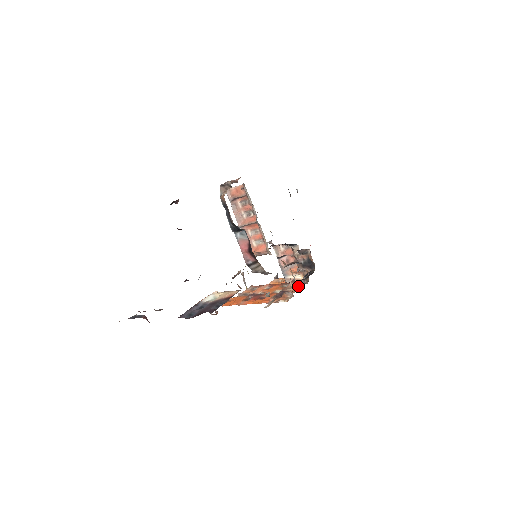
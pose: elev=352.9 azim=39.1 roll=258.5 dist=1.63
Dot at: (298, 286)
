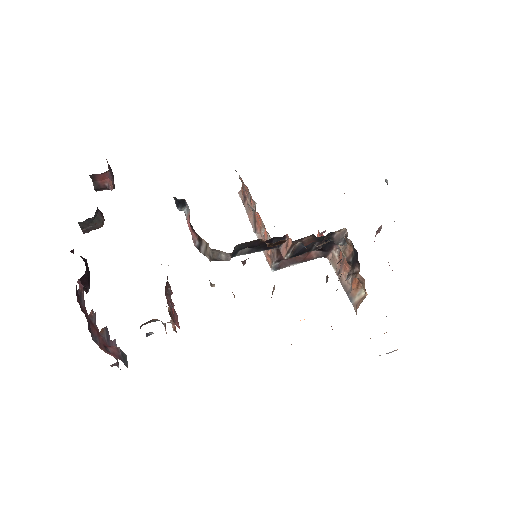
Dot at: occluded
